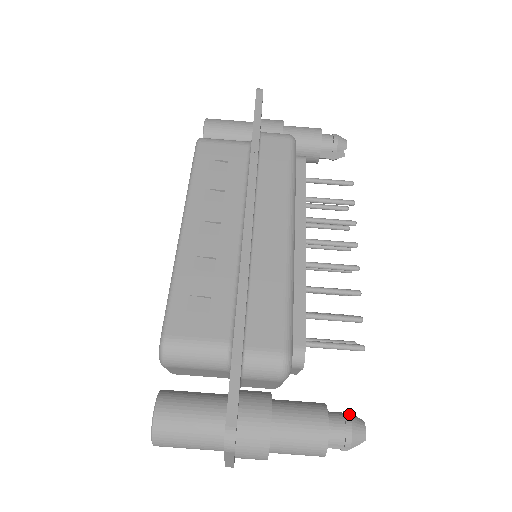
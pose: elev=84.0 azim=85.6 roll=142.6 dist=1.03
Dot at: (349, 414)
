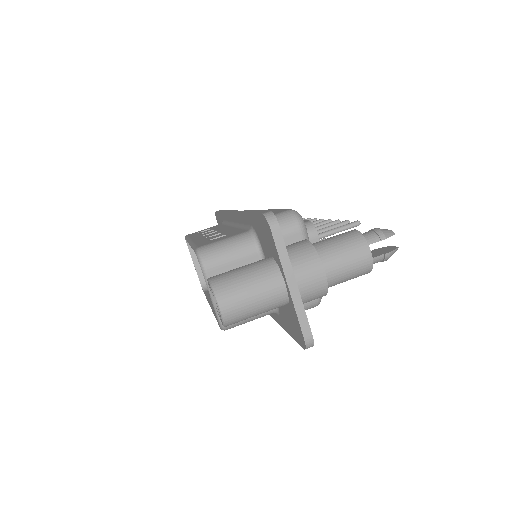
Dot at: occluded
